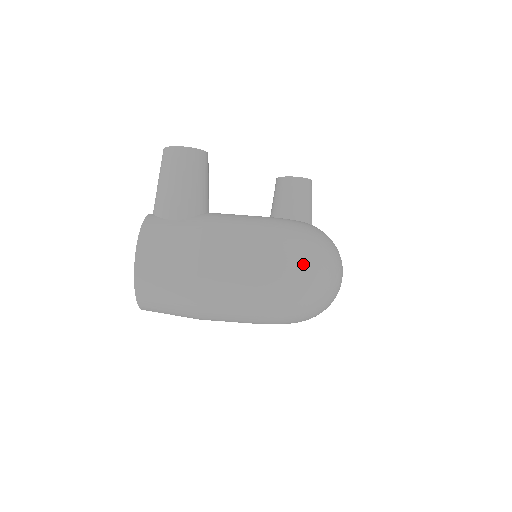
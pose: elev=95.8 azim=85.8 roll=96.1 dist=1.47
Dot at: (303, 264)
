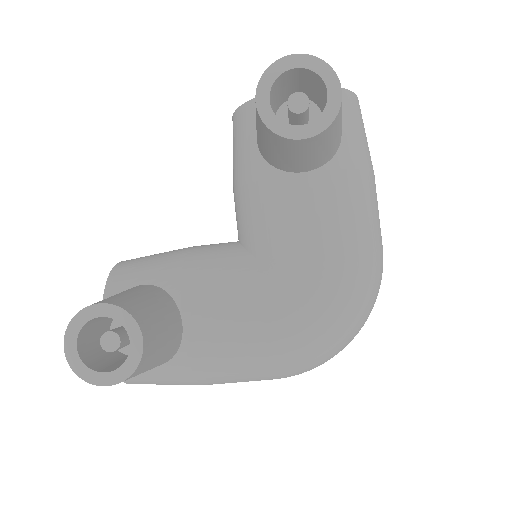
Dot at: occluded
